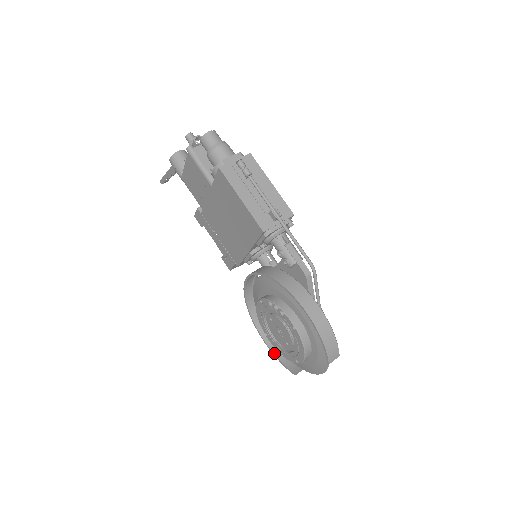
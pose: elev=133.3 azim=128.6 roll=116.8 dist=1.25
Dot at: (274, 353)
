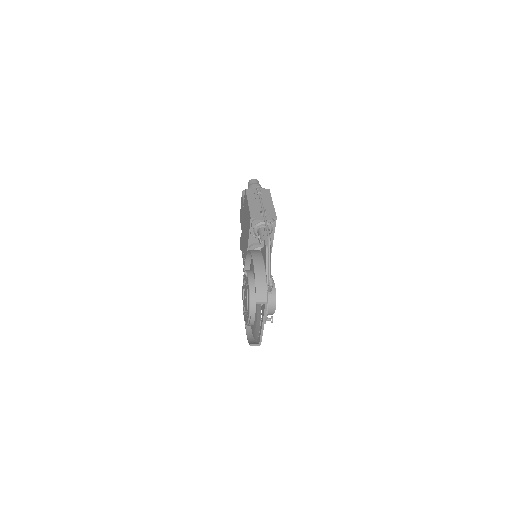
Dot at: (247, 335)
